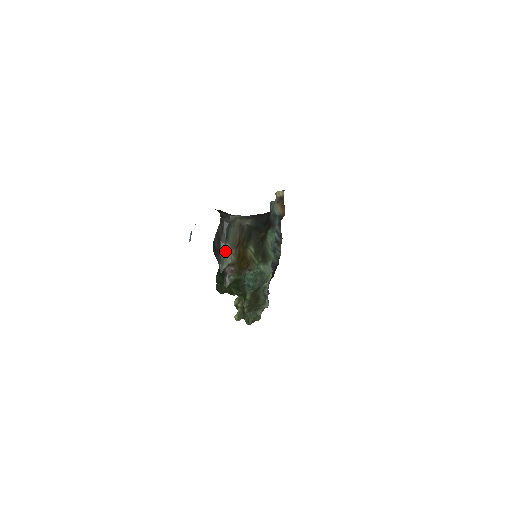
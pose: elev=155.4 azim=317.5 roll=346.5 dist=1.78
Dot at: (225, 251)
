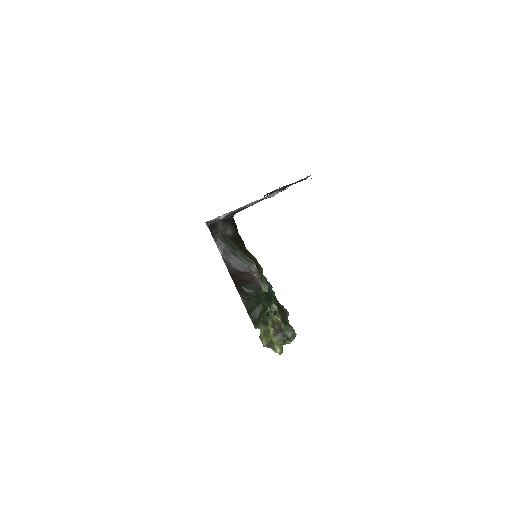
Dot at: (242, 257)
